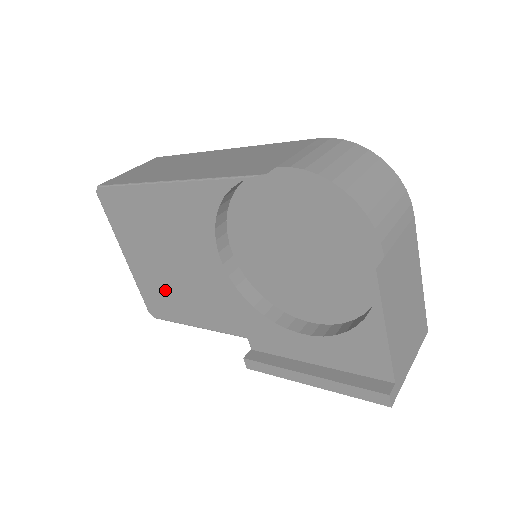
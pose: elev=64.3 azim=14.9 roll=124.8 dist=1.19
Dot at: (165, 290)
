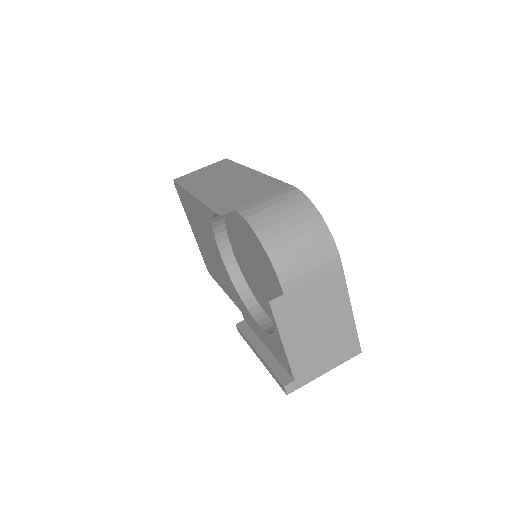
Dot at: (209, 260)
